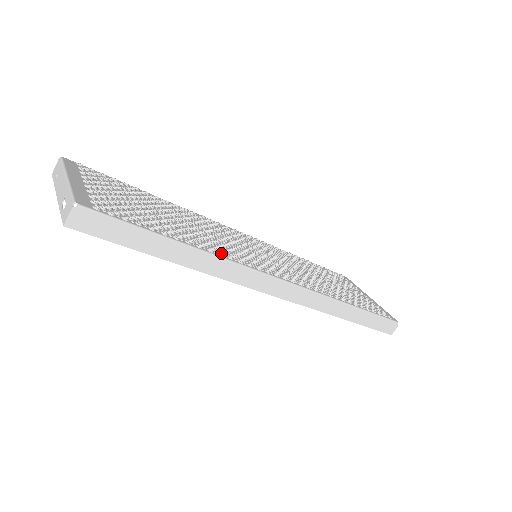
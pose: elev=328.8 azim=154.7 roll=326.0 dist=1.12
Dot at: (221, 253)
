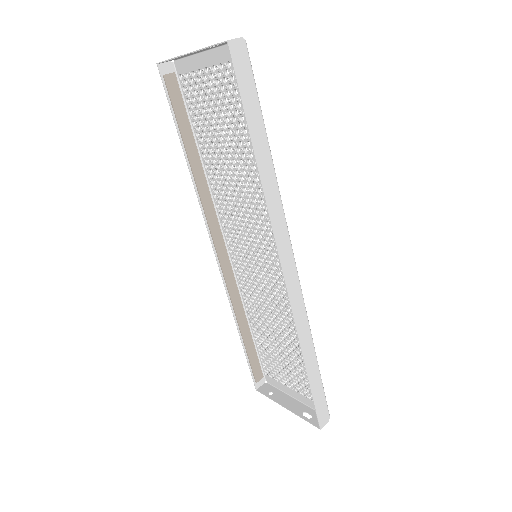
Dot at: occluded
